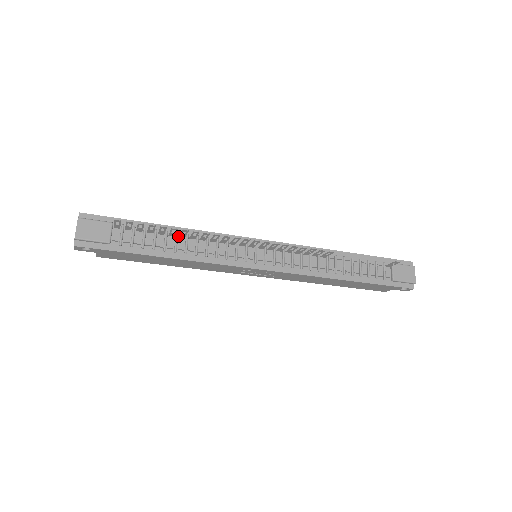
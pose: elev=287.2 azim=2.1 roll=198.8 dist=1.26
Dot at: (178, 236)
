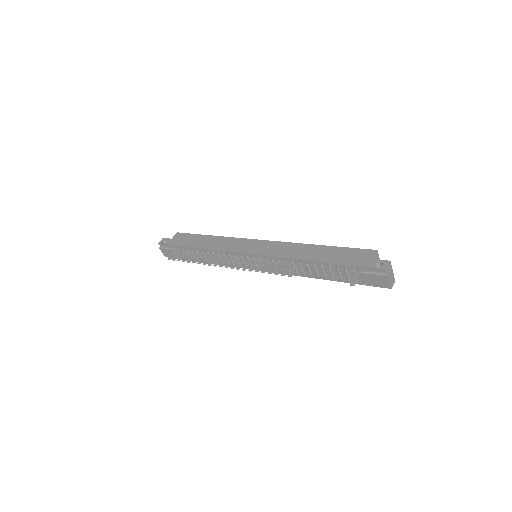
Dot at: (204, 253)
